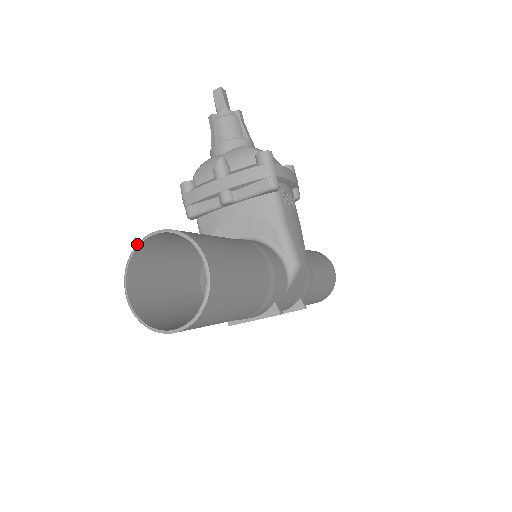
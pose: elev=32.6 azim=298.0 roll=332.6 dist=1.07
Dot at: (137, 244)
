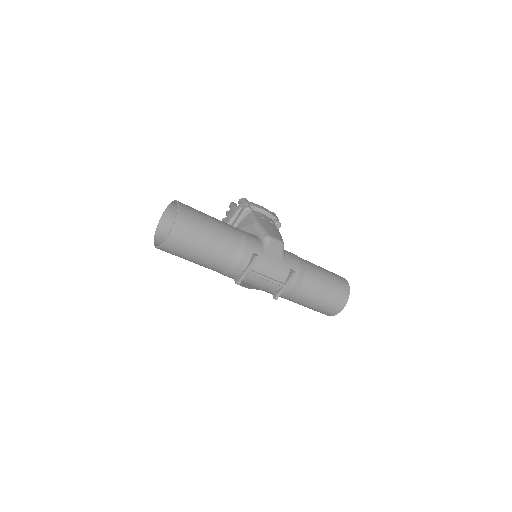
Dot at: (158, 223)
